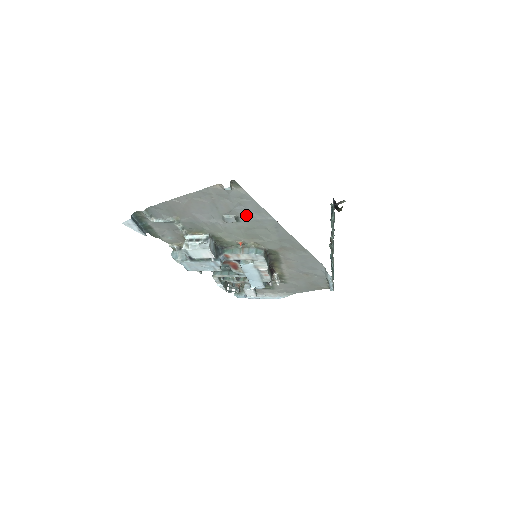
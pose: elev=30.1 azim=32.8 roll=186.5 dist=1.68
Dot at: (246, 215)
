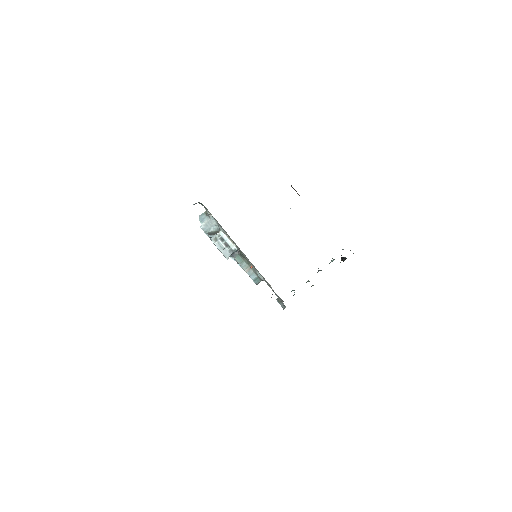
Dot at: occluded
